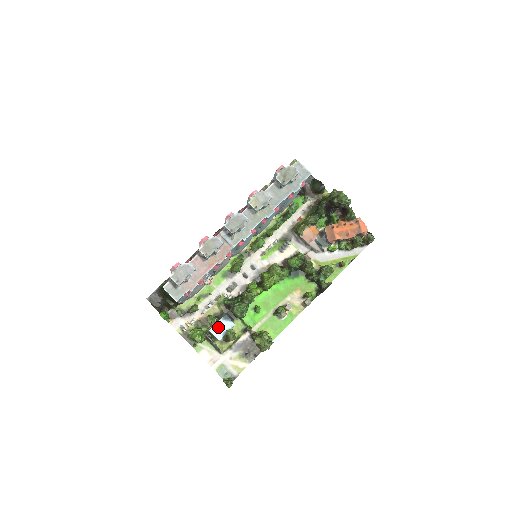
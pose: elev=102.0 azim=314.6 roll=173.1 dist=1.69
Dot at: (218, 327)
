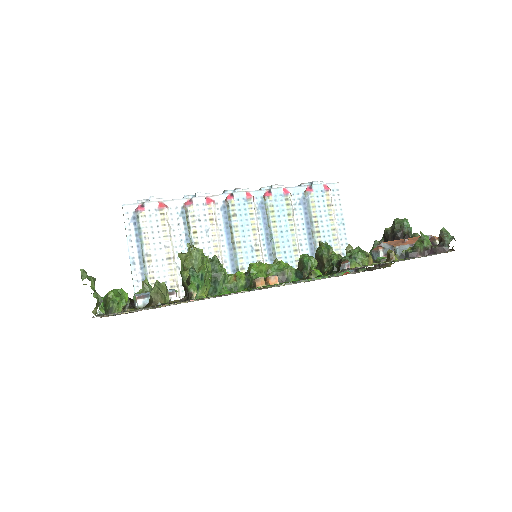
Dot at: occluded
